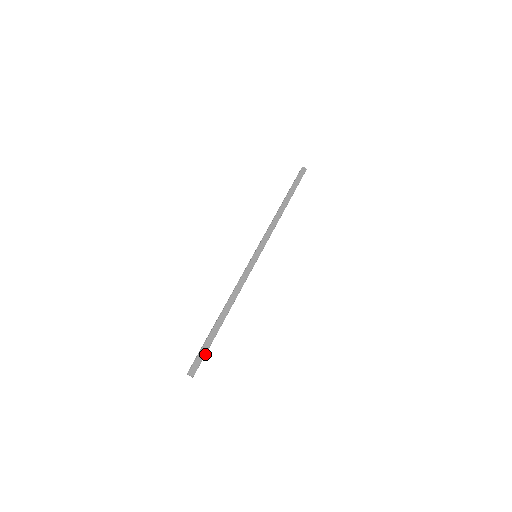
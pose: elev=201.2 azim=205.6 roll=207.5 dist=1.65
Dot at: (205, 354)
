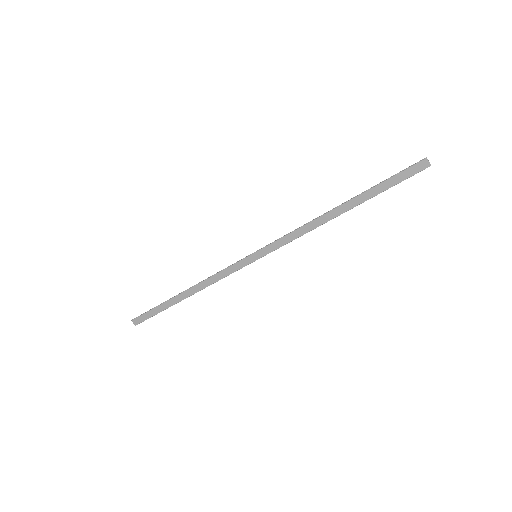
Dot at: occluded
